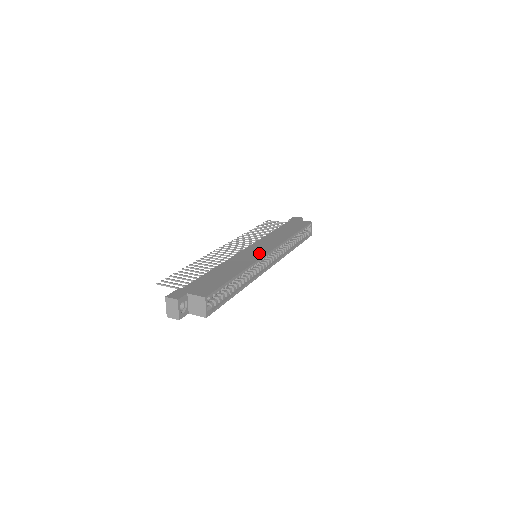
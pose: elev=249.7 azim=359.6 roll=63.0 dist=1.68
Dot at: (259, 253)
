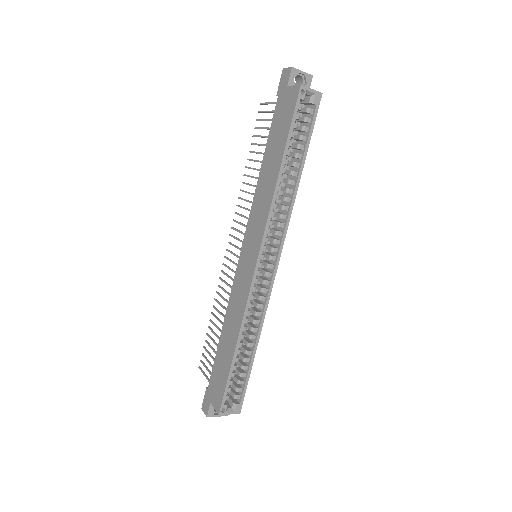
Dot at: (248, 273)
